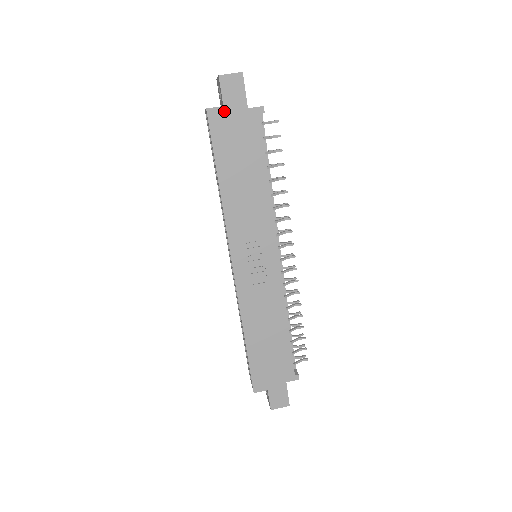
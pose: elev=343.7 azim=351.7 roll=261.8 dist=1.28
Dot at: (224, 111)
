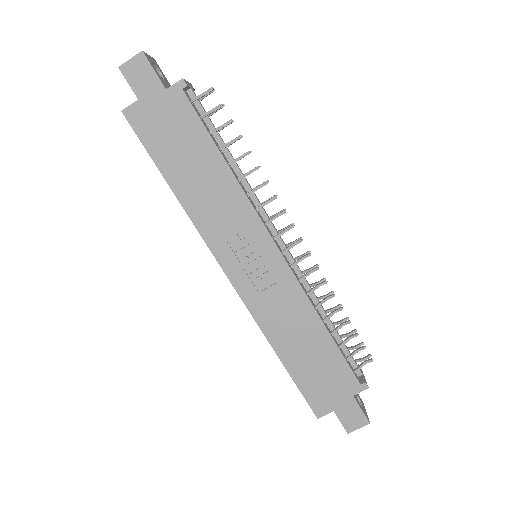
Dot at: (141, 105)
